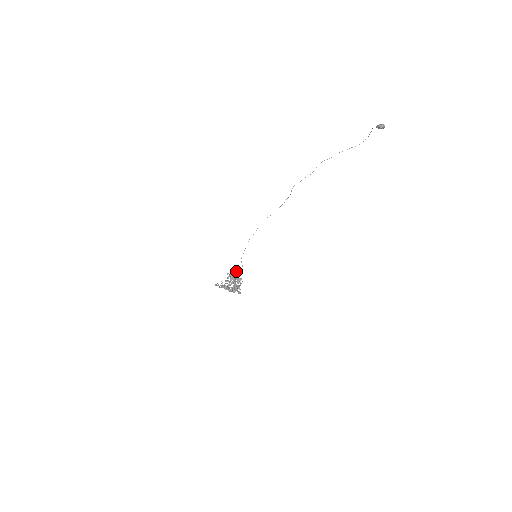
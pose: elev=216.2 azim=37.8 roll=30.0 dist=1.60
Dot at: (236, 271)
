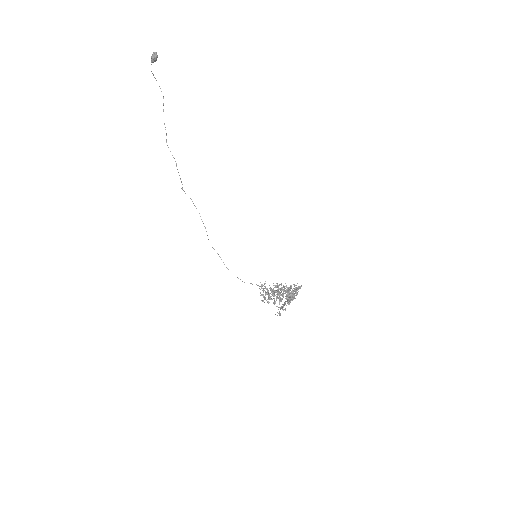
Dot at: (263, 289)
